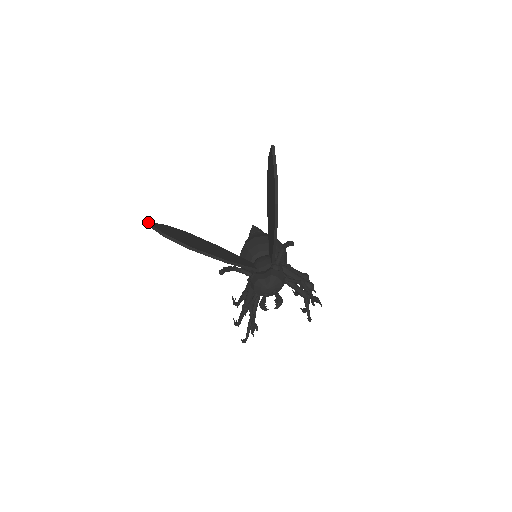
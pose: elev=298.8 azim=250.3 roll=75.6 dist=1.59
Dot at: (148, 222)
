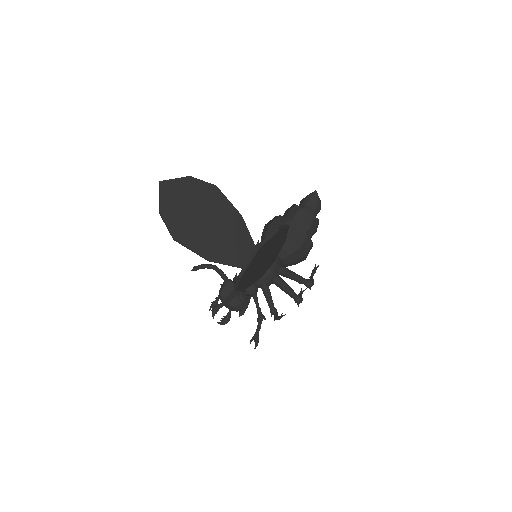
Dot at: (161, 182)
